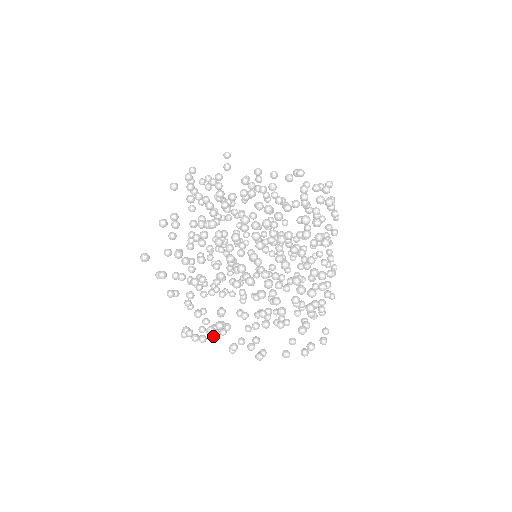
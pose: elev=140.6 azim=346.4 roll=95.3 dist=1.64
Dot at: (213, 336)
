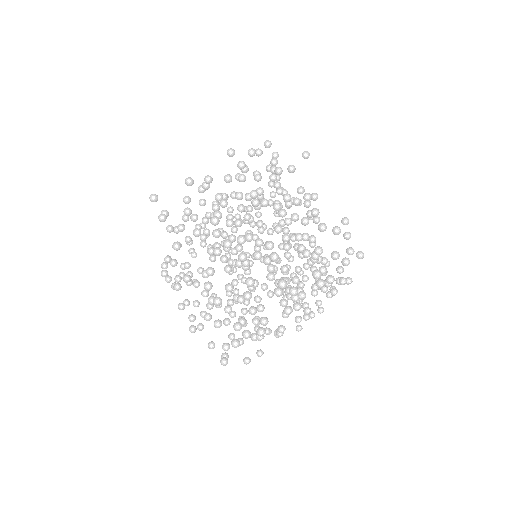
Dot at: (171, 287)
